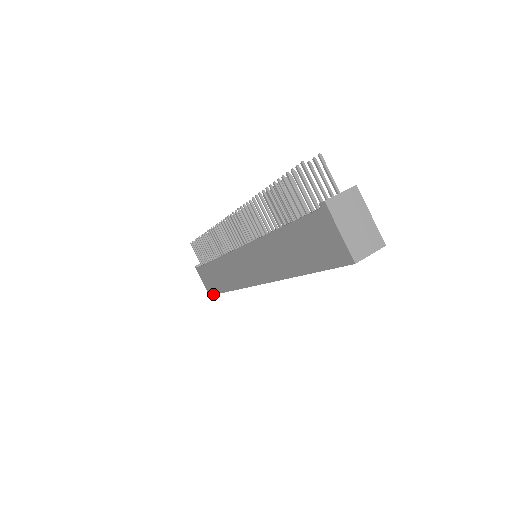
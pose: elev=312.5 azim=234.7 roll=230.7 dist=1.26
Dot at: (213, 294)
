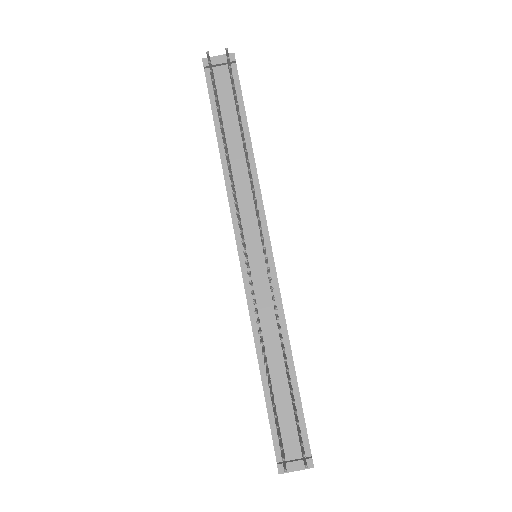
Dot at: occluded
